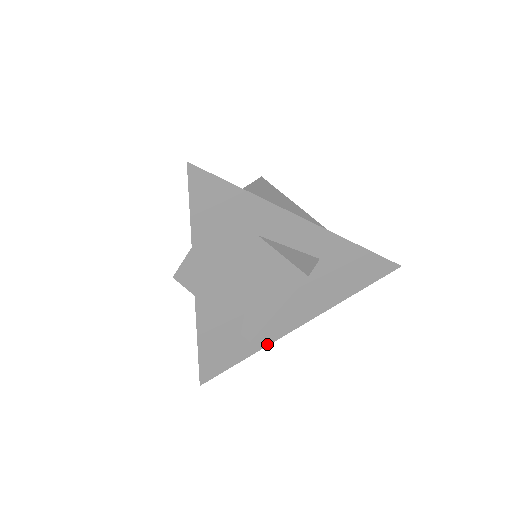
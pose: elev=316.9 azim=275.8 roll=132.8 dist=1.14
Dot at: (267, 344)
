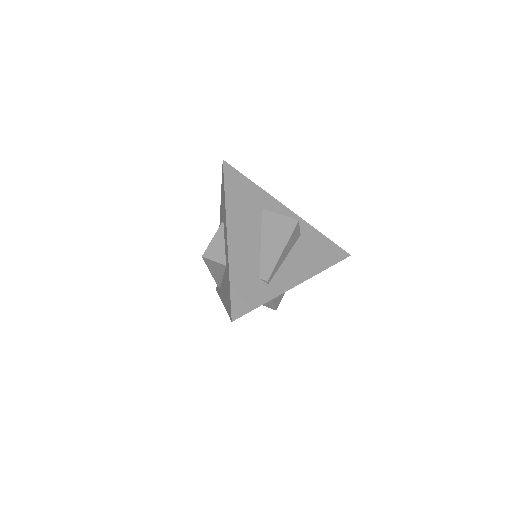
Dot at: (279, 294)
